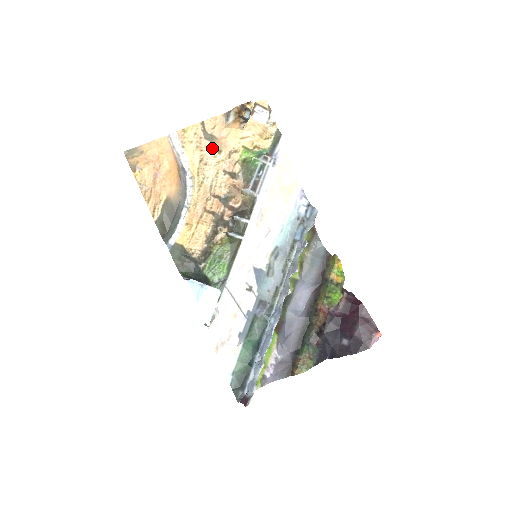
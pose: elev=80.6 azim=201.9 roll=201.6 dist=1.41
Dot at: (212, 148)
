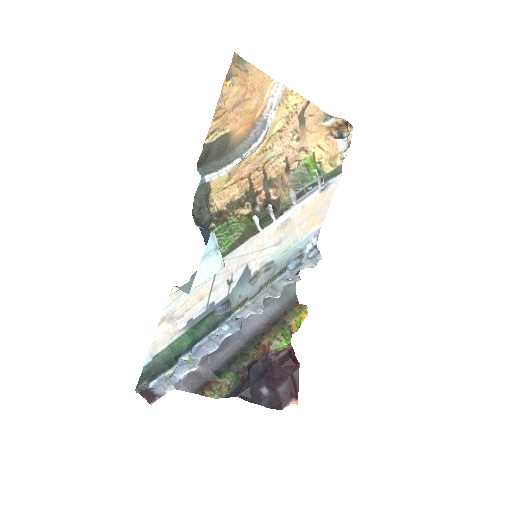
Dot at: (296, 130)
